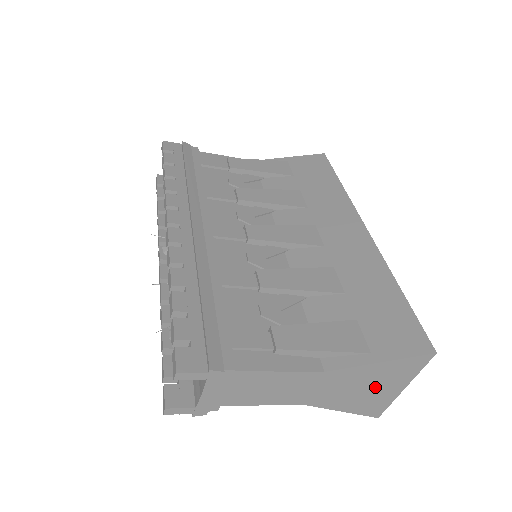
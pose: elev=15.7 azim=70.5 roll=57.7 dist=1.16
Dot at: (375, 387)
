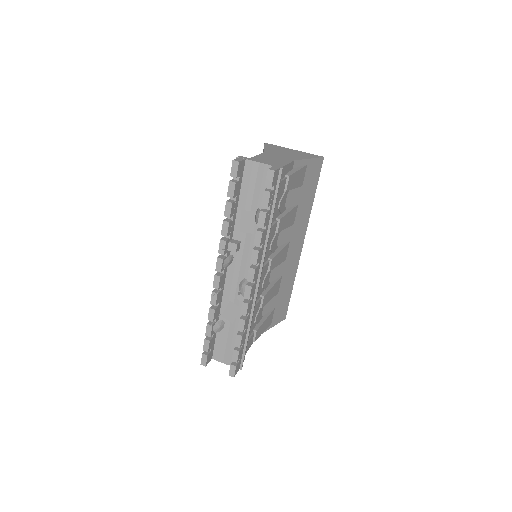
Dot at: occluded
